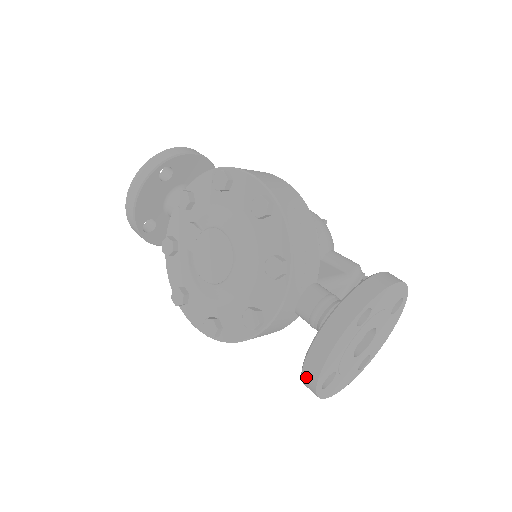
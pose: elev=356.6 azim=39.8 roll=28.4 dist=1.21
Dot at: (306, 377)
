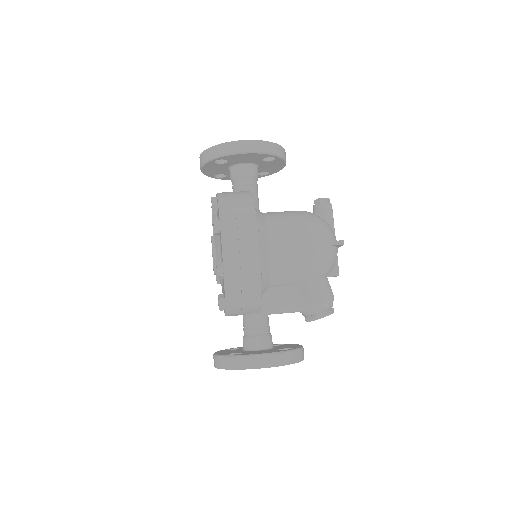
Dot at: occluded
